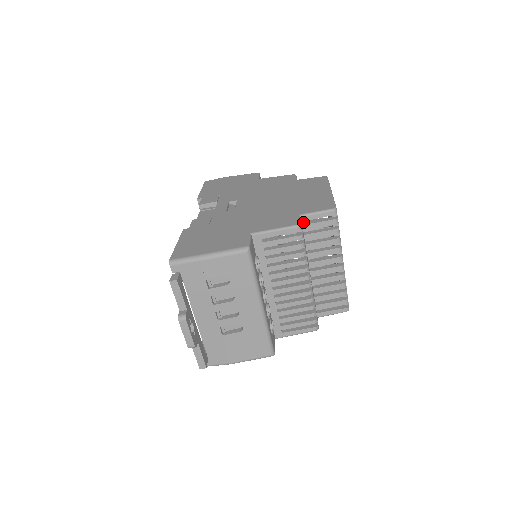
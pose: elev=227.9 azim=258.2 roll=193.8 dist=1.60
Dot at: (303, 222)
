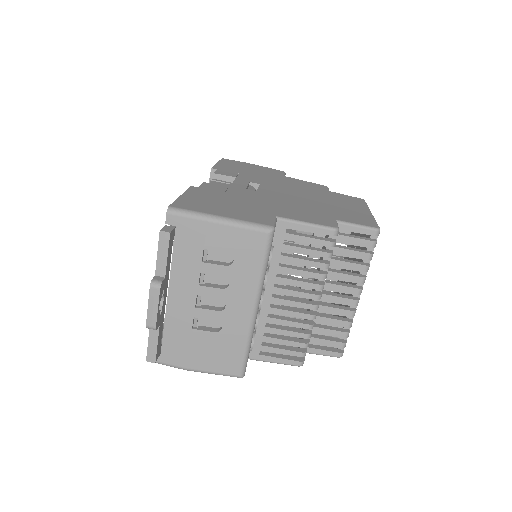
Dot at: occluded
